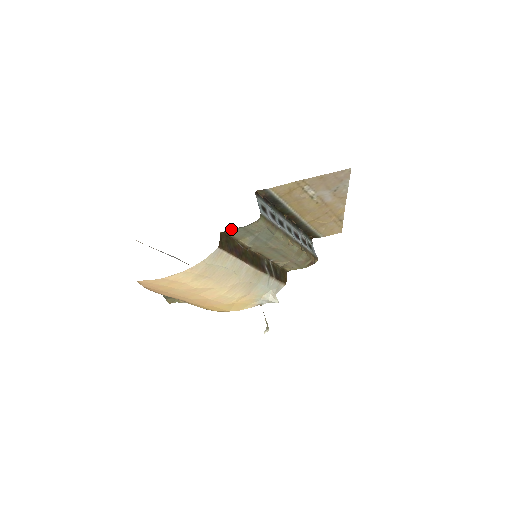
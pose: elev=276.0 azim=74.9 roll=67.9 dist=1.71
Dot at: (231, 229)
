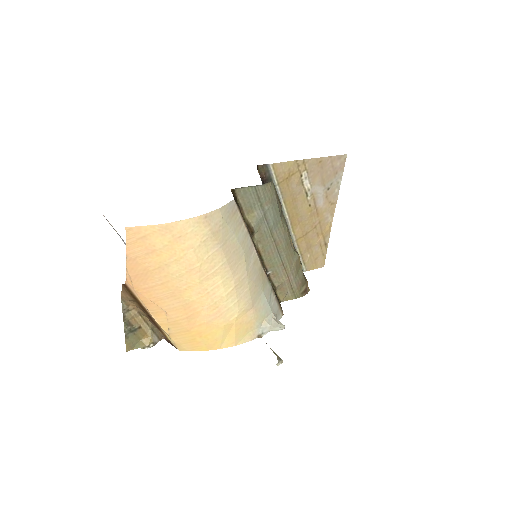
Dot at: (242, 187)
